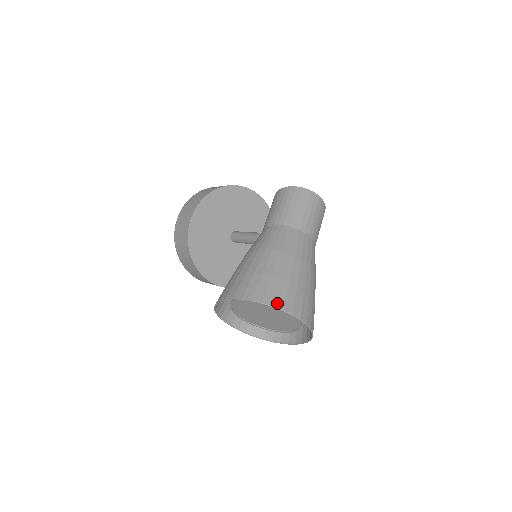
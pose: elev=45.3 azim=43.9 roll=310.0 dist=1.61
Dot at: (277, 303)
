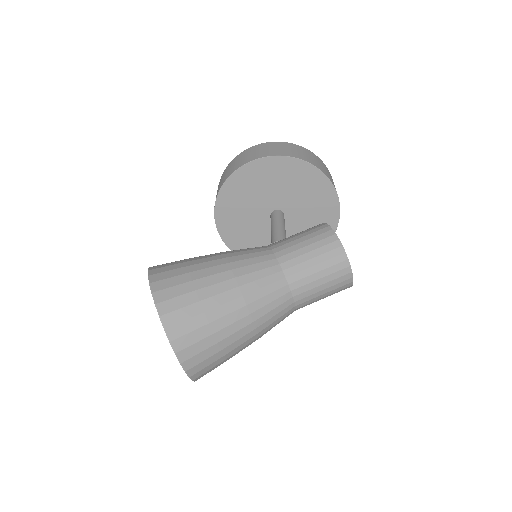
Dot at: (172, 330)
